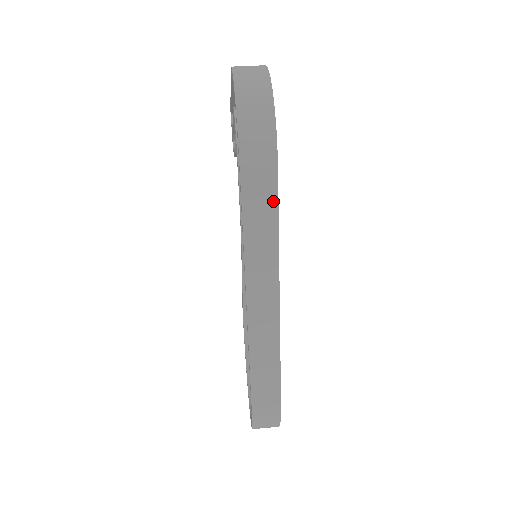
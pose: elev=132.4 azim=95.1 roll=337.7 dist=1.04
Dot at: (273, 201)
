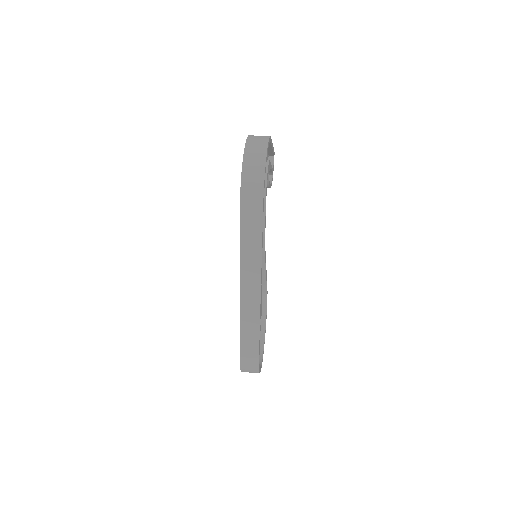
Dot at: (259, 225)
